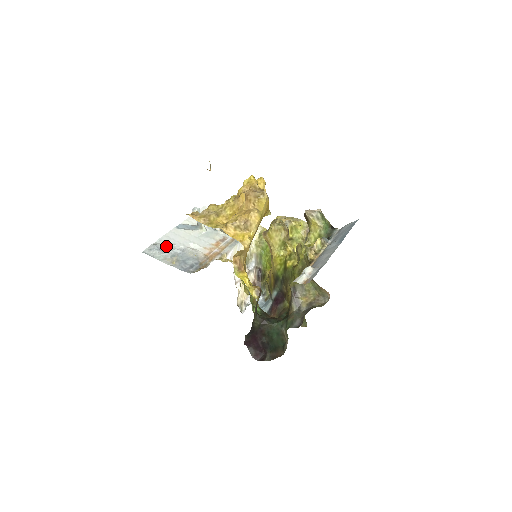
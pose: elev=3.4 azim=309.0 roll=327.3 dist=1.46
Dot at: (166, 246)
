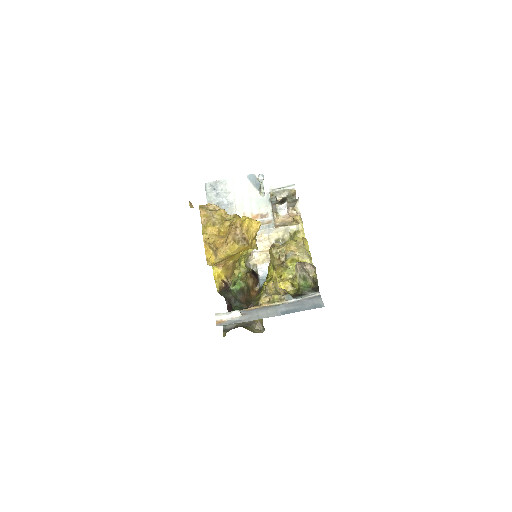
Dot at: (224, 190)
